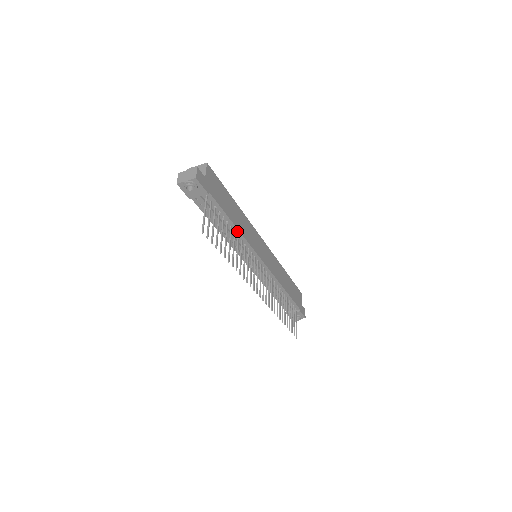
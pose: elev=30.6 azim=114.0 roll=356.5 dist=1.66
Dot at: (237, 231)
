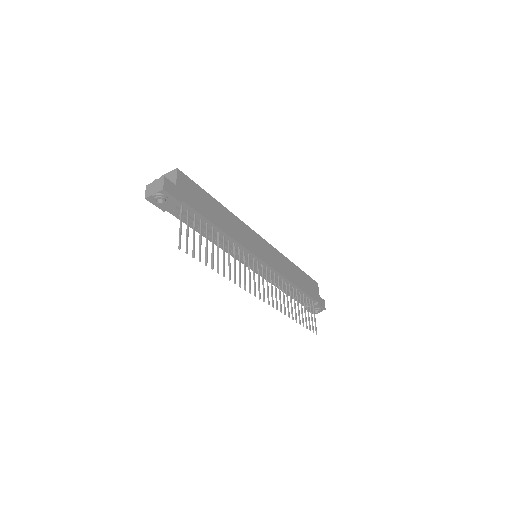
Dot at: (226, 235)
